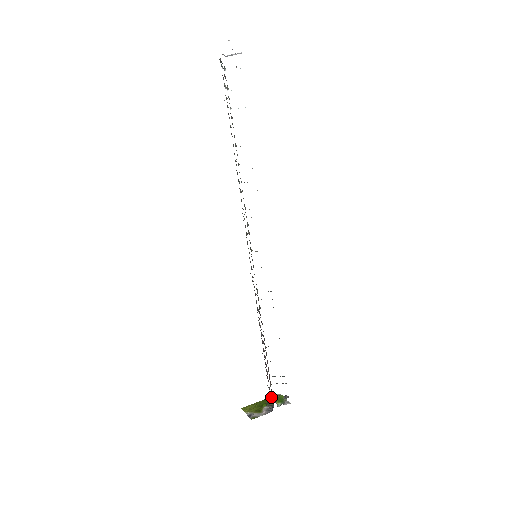
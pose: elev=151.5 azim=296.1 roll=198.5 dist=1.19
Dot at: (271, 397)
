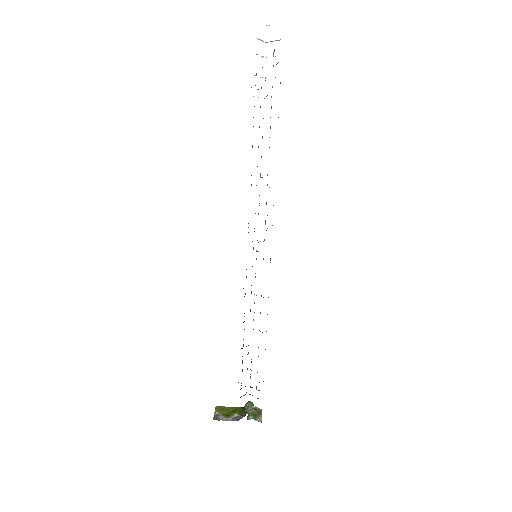
Dot at: (247, 407)
